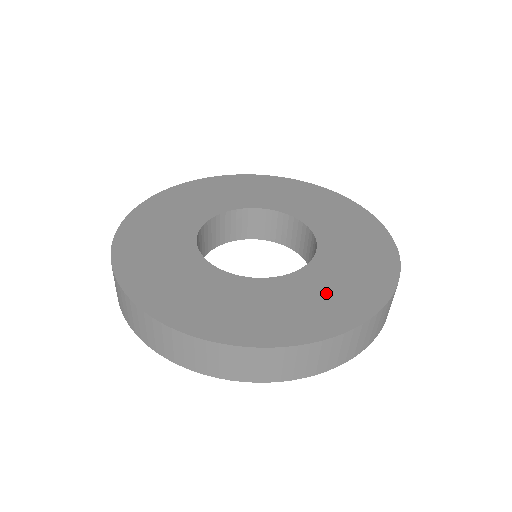
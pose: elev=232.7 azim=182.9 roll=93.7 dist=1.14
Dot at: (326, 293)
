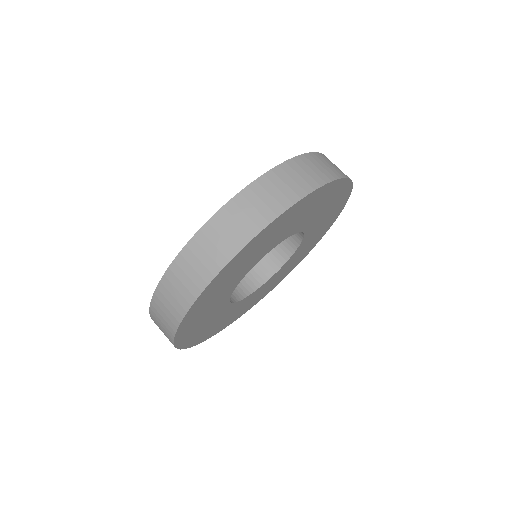
Dot at: occluded
